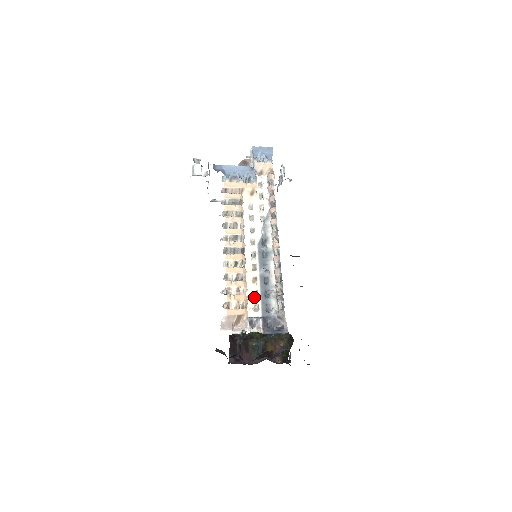
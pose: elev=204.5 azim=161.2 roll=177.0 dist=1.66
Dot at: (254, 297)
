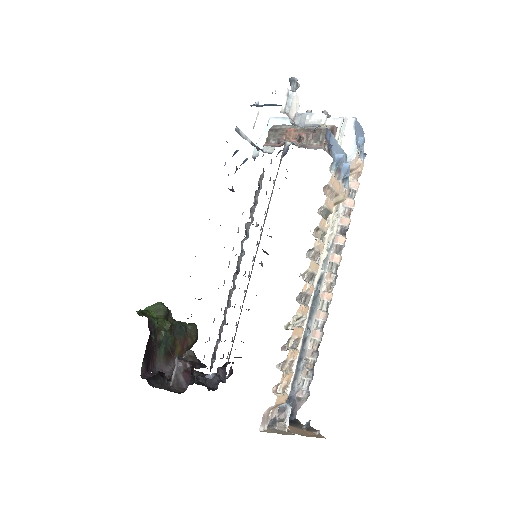
Dot at: occluded
